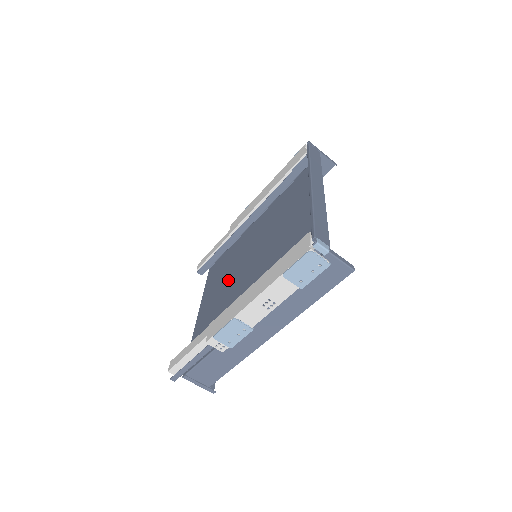
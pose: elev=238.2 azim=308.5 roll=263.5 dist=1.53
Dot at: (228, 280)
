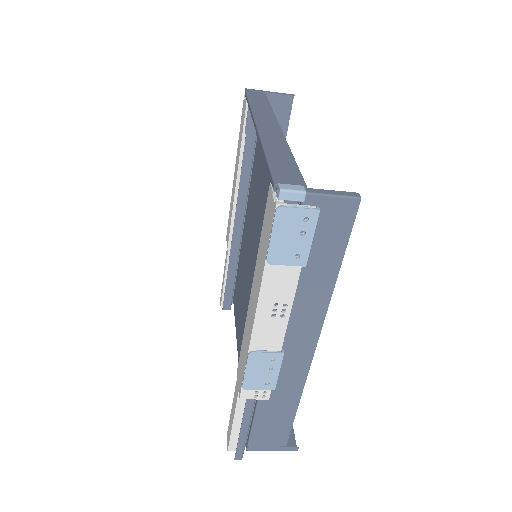
Dot at: (245, 302)
